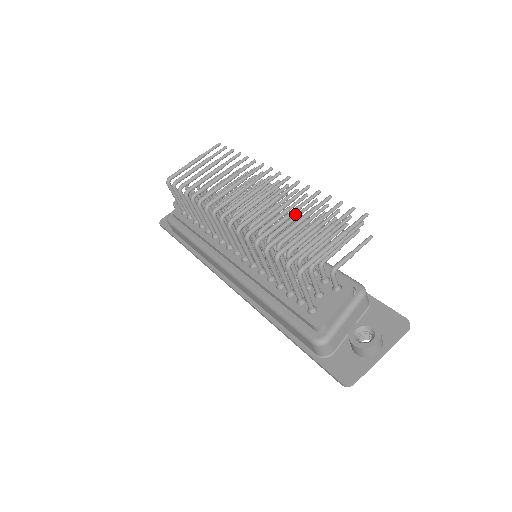
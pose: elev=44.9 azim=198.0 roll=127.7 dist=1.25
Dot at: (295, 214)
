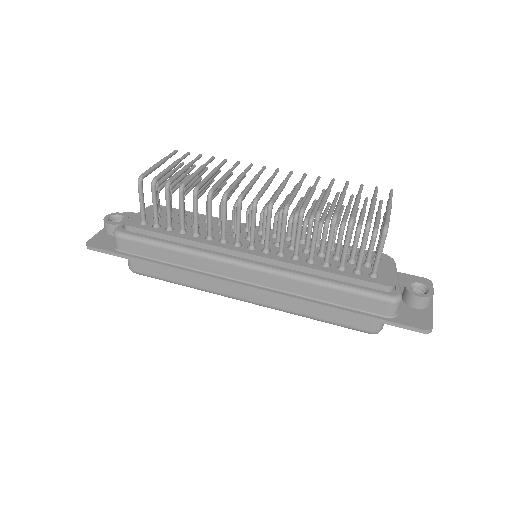
Dot at: (319, 199)
